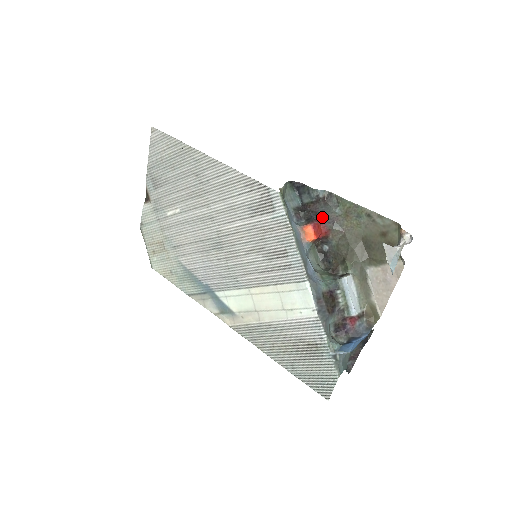
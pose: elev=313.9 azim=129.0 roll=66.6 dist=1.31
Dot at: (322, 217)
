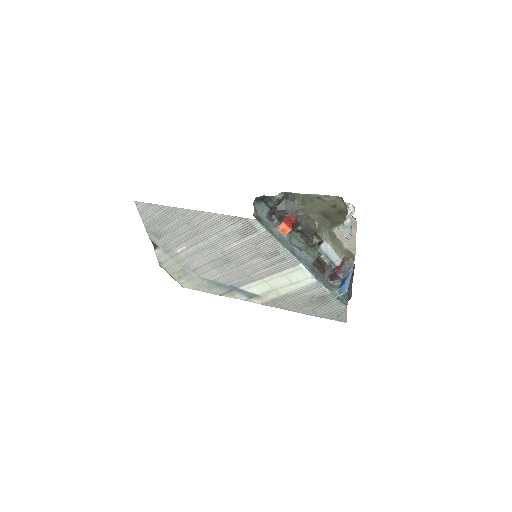
Dot at: (288, 212)
